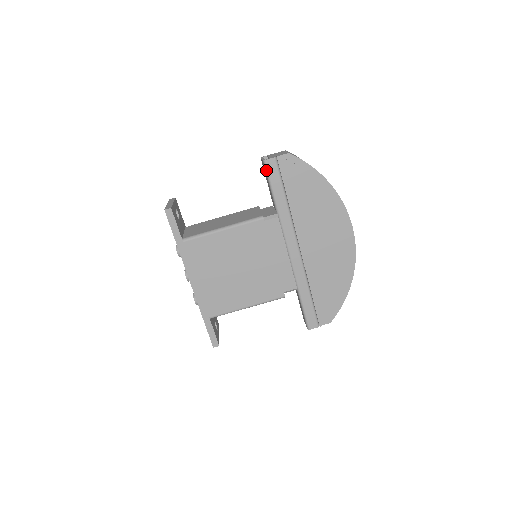
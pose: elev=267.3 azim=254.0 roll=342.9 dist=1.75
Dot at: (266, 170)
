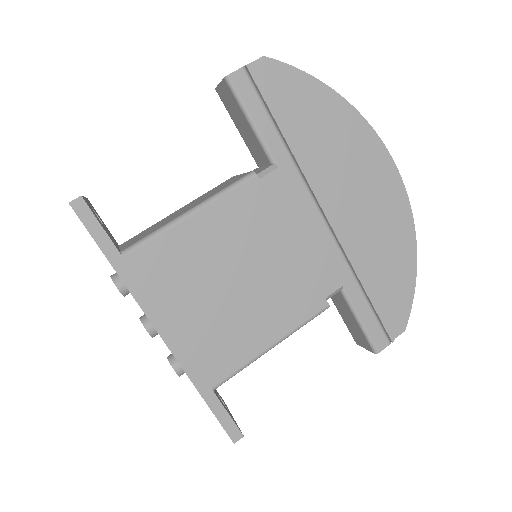
Dot at: (234, 93)
